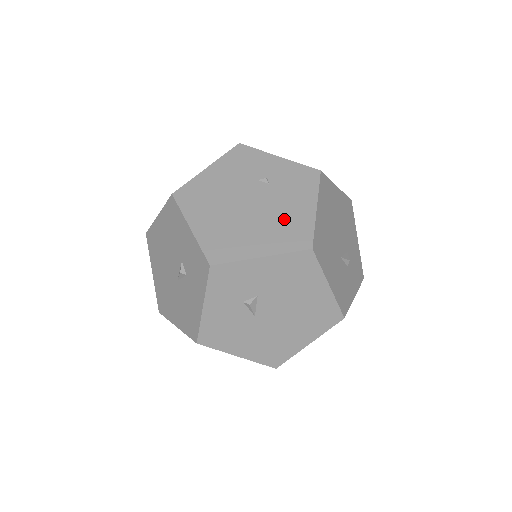
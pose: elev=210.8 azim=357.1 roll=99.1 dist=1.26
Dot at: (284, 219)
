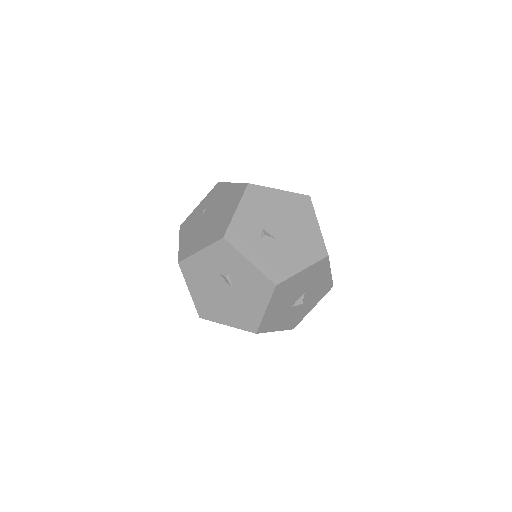
Dot at: (227, 199)
